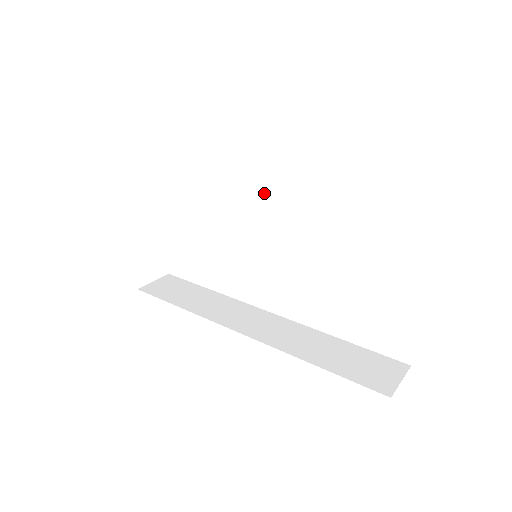
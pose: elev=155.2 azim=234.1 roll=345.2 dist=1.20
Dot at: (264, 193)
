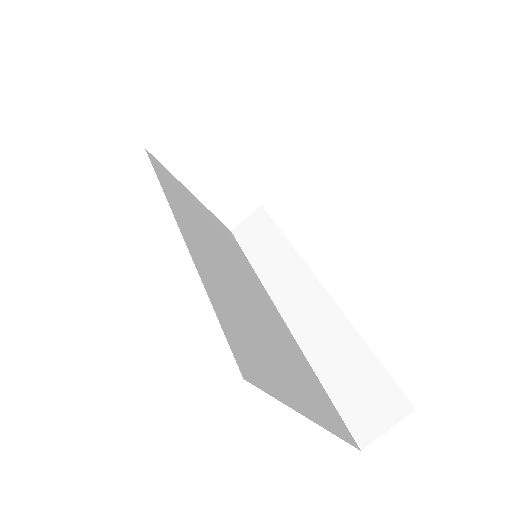
Dot at: occluded
